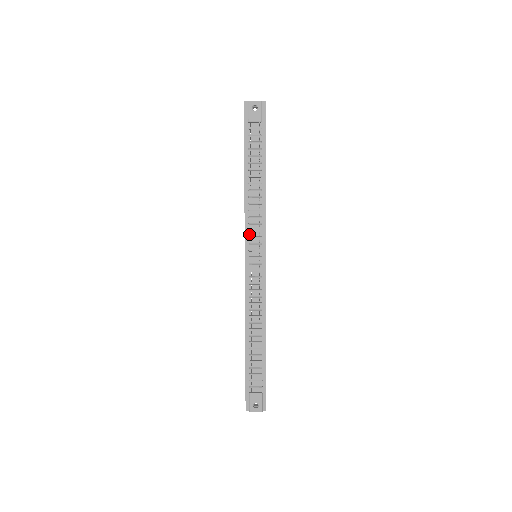
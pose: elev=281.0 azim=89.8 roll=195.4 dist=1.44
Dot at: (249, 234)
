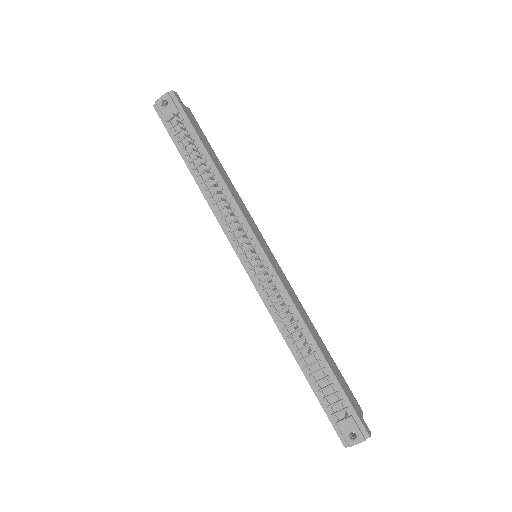
Dot at: (232, 236)
